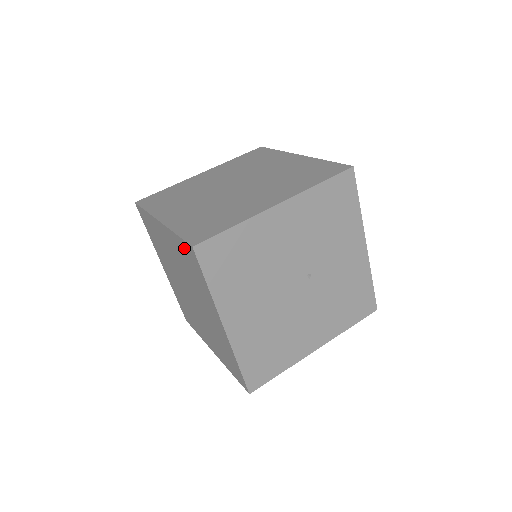
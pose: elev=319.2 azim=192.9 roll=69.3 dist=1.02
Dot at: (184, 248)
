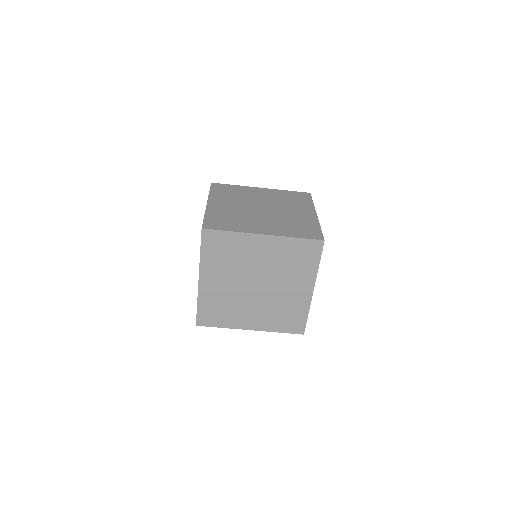
Dot at: (303, 245)
